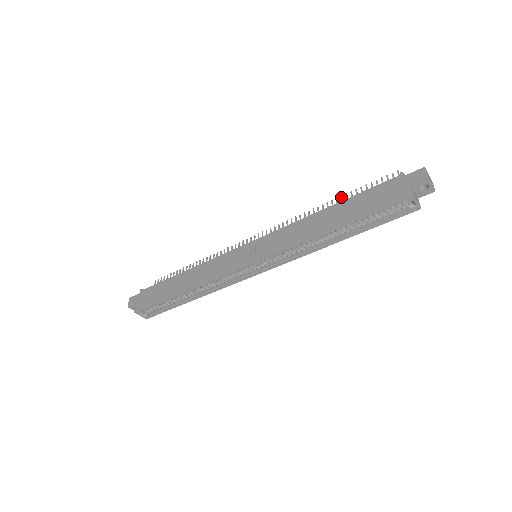
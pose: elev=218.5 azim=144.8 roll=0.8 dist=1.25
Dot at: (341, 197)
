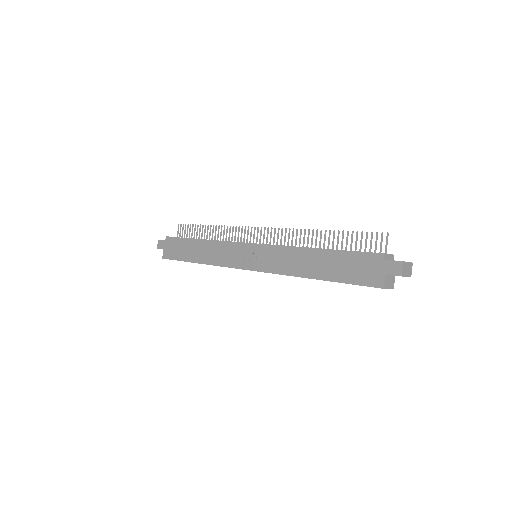
Dot at: (334, 232)
